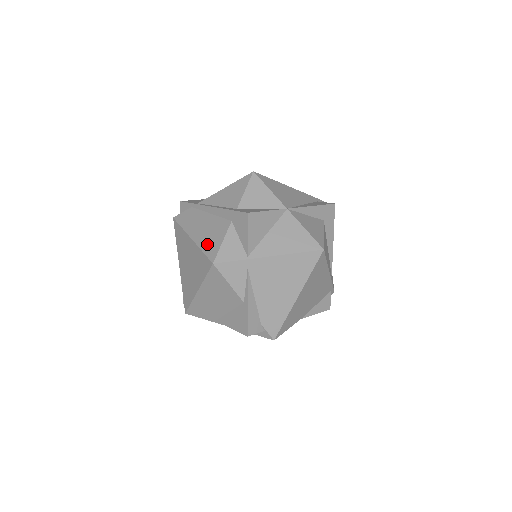
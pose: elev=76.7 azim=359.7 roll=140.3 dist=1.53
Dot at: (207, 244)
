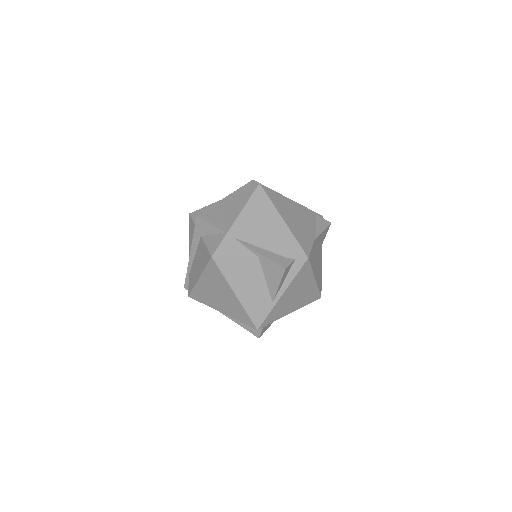
Dot at: (204, 262)
